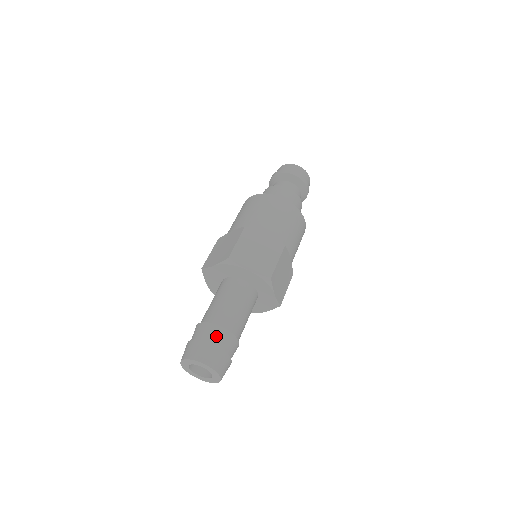
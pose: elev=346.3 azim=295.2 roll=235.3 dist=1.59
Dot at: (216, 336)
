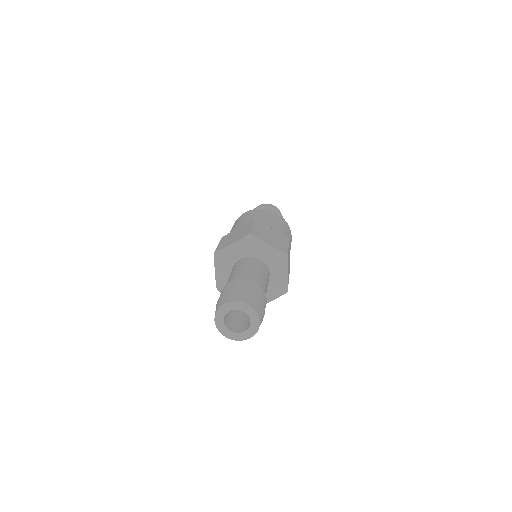
Dot at: (252, 288)
